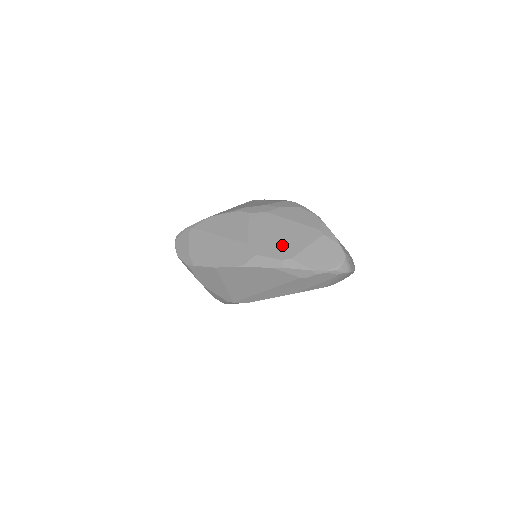
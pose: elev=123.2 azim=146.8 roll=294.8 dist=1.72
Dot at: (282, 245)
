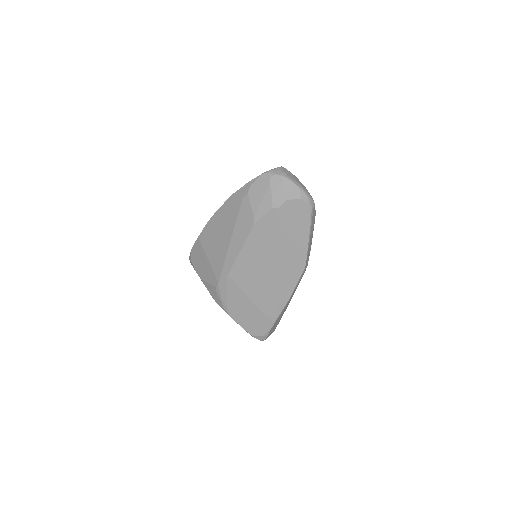
Dot at: occluded
